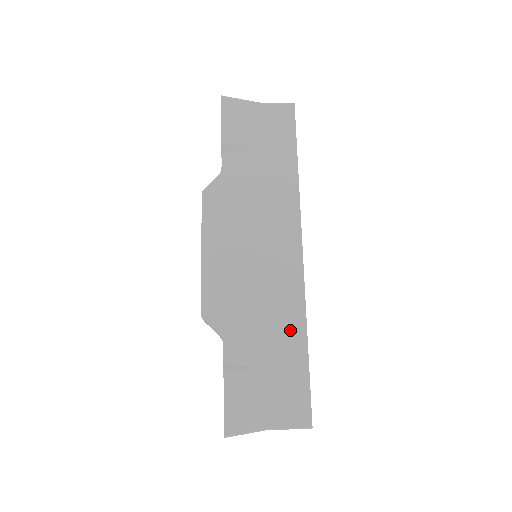
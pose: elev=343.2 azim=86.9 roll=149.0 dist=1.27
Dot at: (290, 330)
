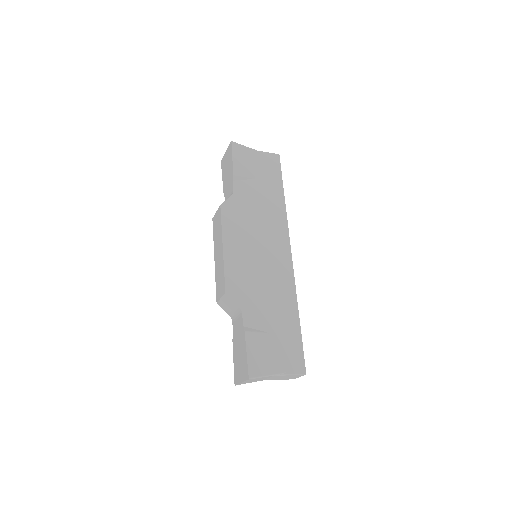
Dot at: (287, 306)
